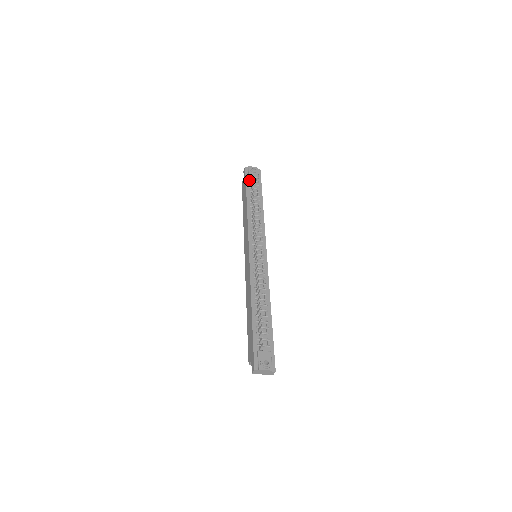
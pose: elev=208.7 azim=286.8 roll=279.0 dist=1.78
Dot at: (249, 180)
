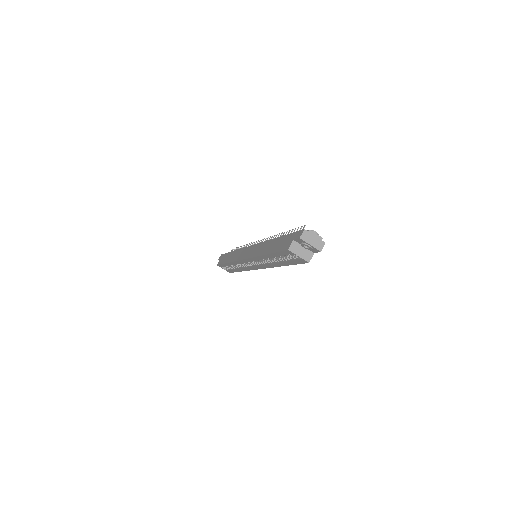
Dot at: occluded
